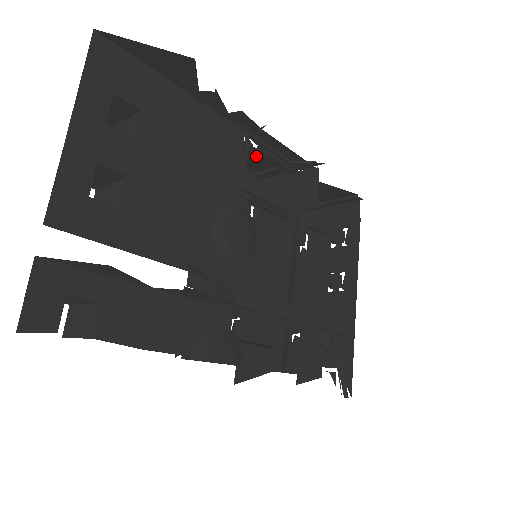
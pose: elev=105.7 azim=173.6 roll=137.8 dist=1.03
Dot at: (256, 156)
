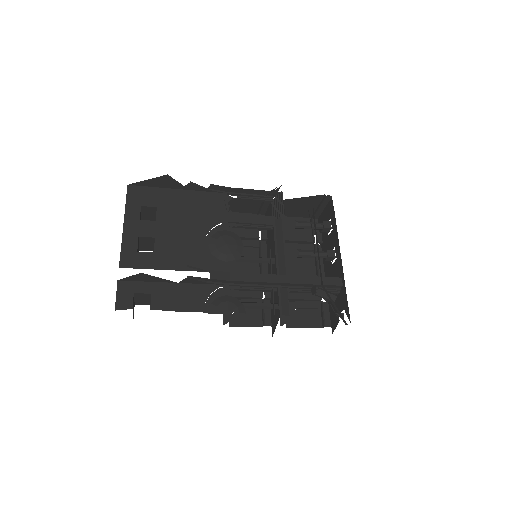
Dot at: (245, 202)
